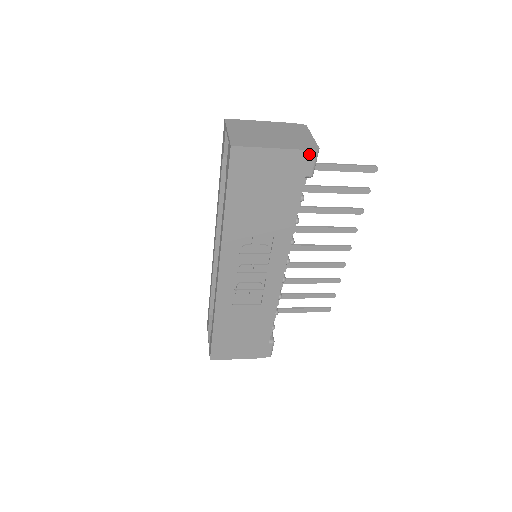
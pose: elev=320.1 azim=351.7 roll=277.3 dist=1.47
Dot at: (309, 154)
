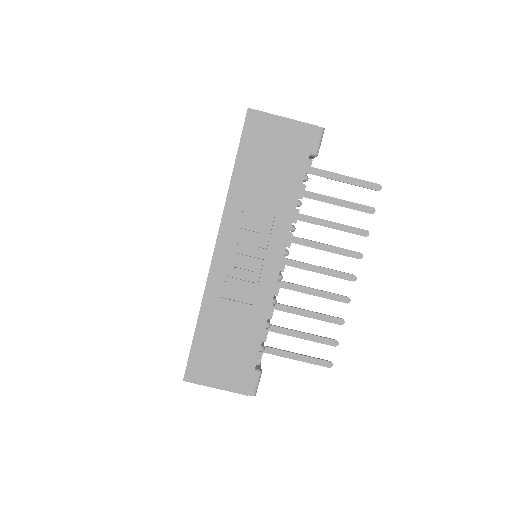
Dot at: (315, 129)
